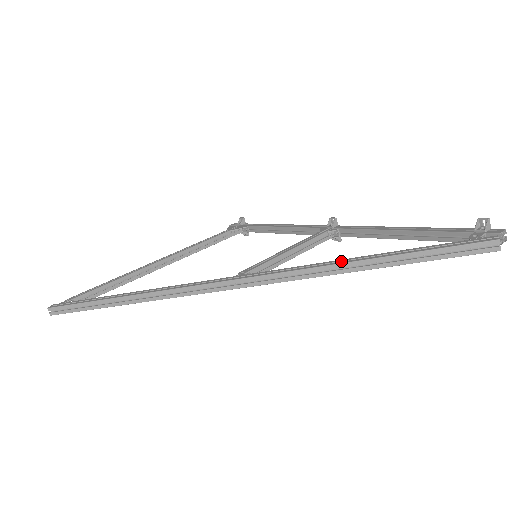
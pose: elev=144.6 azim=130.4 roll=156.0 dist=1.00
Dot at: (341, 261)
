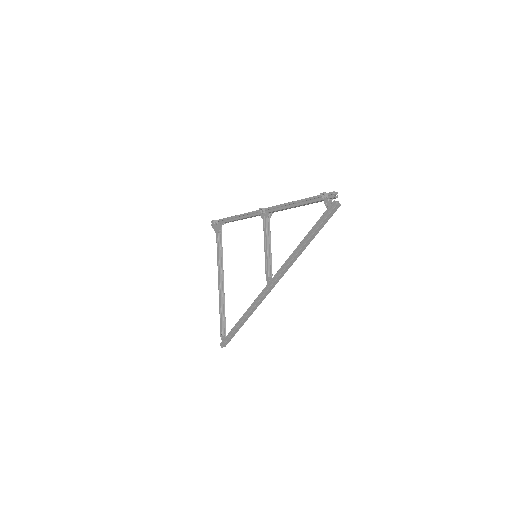
Dot at: (295, 252)
